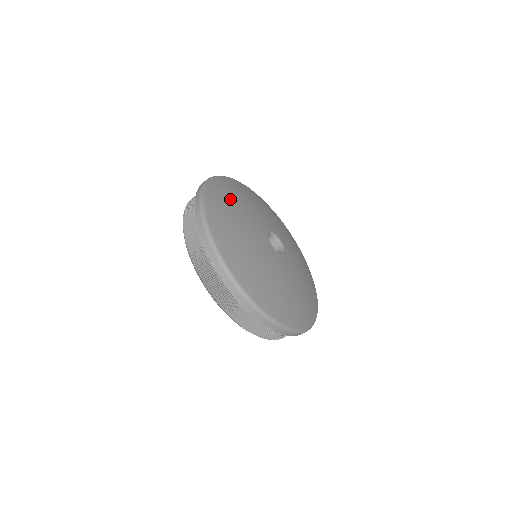
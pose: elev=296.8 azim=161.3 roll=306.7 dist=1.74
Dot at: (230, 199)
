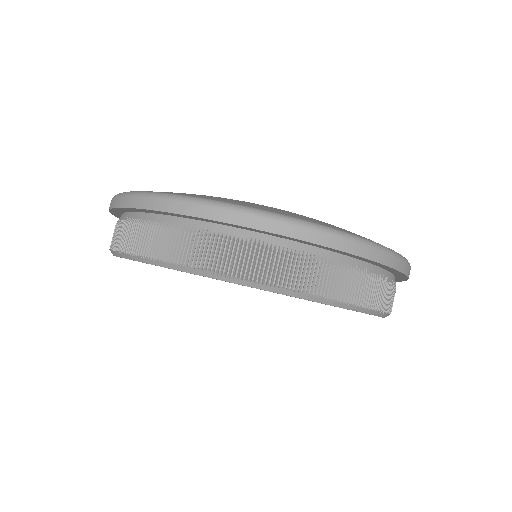
Dot at: occluded
